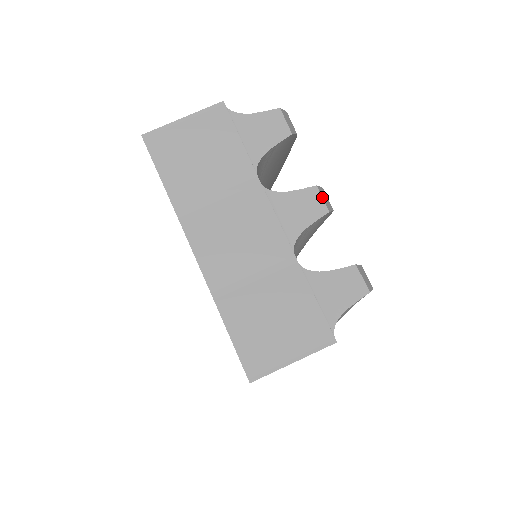
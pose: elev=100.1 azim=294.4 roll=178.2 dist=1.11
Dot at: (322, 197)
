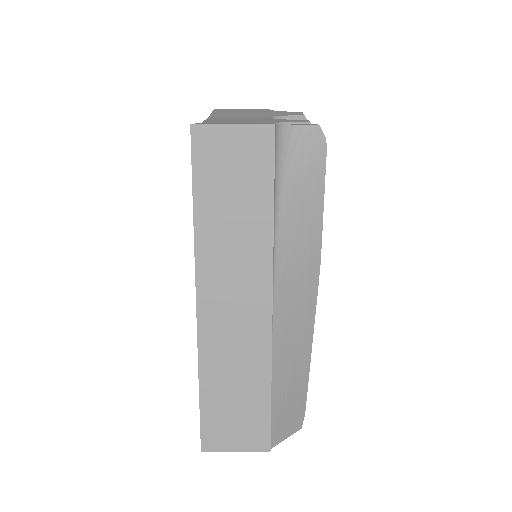
Dot at: (309, 121)
